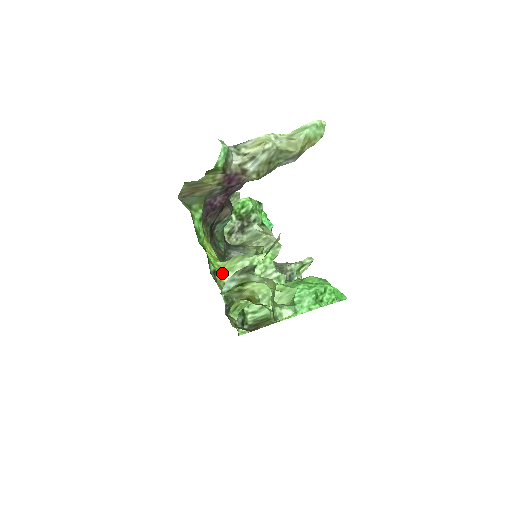
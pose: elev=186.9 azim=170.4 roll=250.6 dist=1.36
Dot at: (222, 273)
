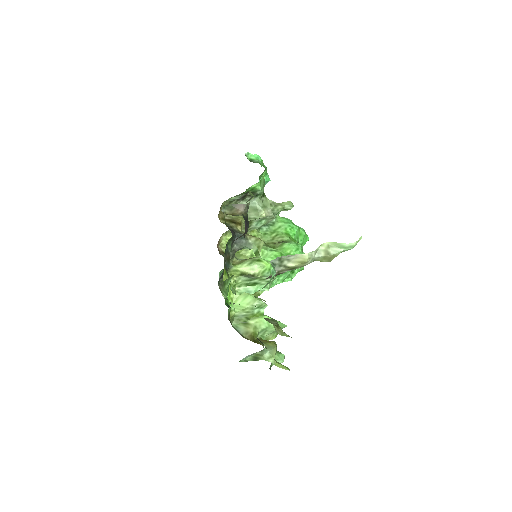
Dot at: (234, 308)
